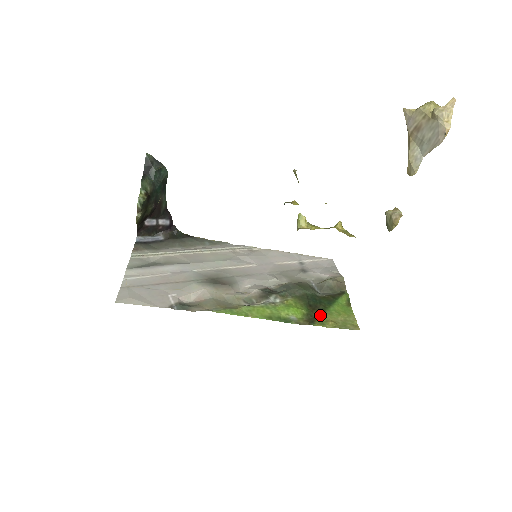
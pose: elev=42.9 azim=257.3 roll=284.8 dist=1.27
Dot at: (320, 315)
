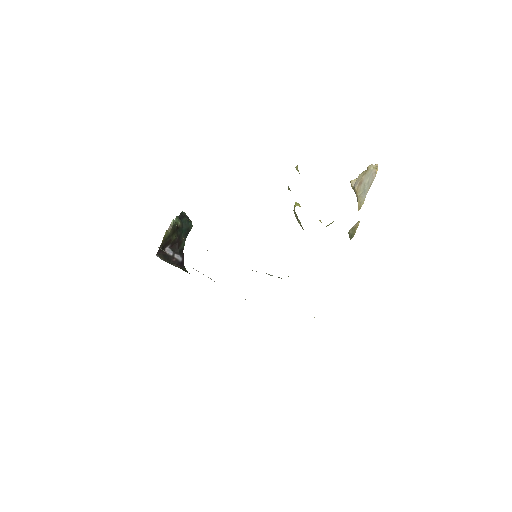
Dot at: occluded
